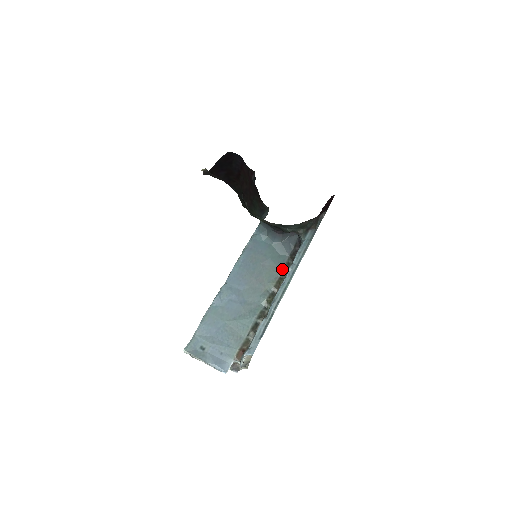
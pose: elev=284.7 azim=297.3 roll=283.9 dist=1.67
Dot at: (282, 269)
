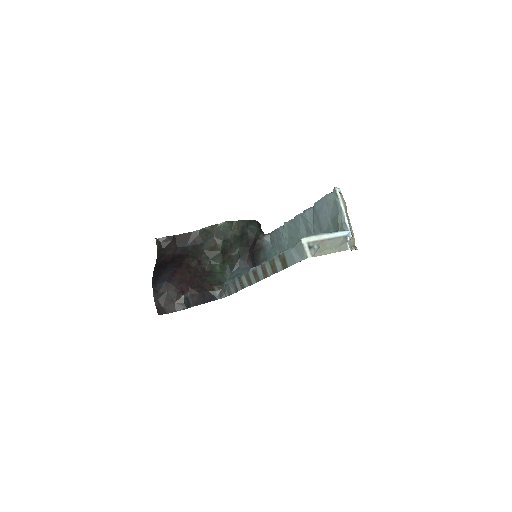
Dot at: occluded
